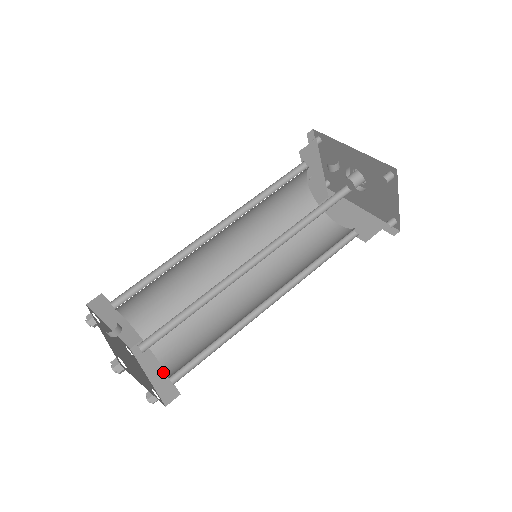
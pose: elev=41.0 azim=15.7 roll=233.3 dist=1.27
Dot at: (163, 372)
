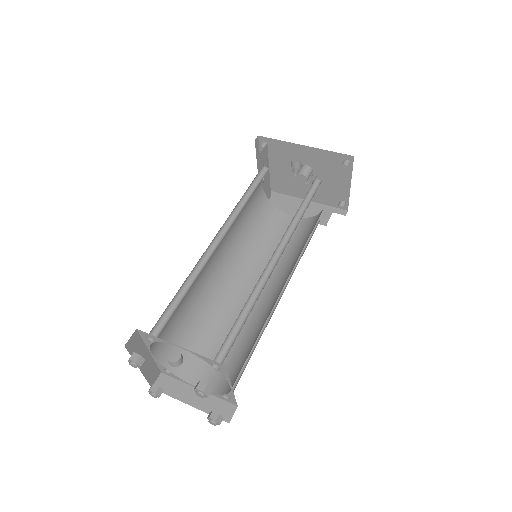
Dot at: occluded
